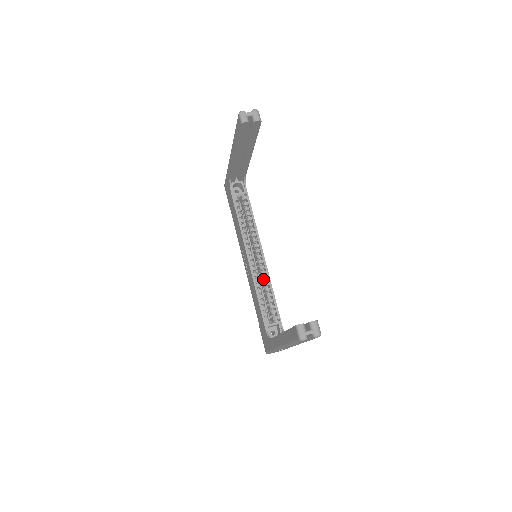
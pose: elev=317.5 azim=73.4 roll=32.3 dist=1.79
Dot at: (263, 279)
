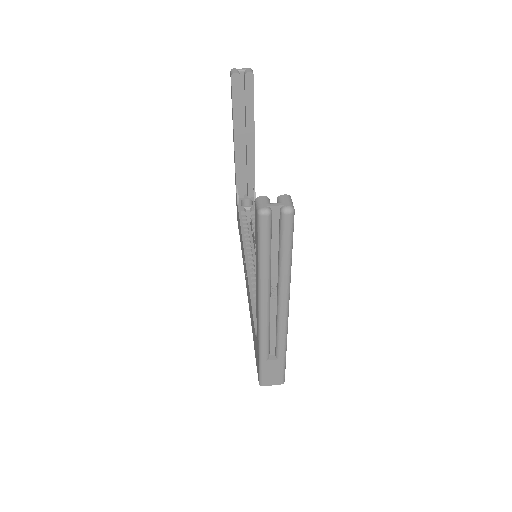
Dot at: occluded
